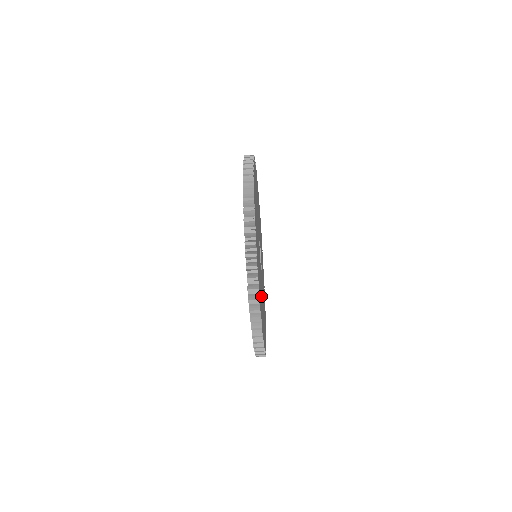
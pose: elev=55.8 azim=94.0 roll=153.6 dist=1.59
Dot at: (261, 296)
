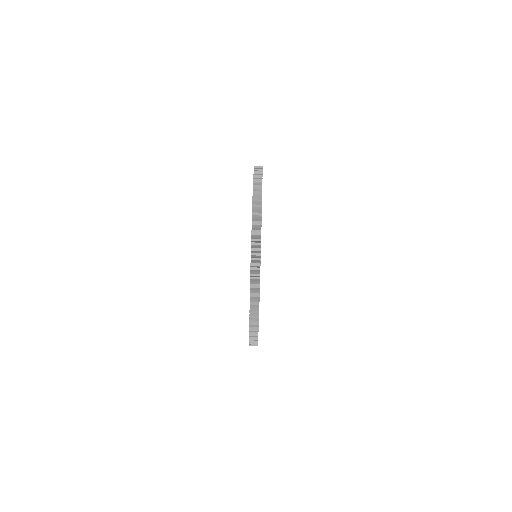
Dot at: occluded
